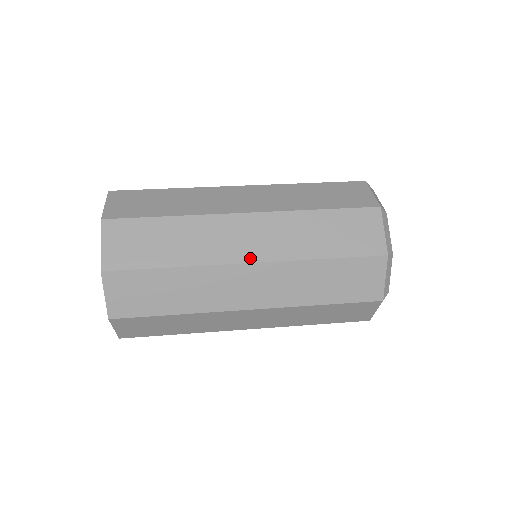
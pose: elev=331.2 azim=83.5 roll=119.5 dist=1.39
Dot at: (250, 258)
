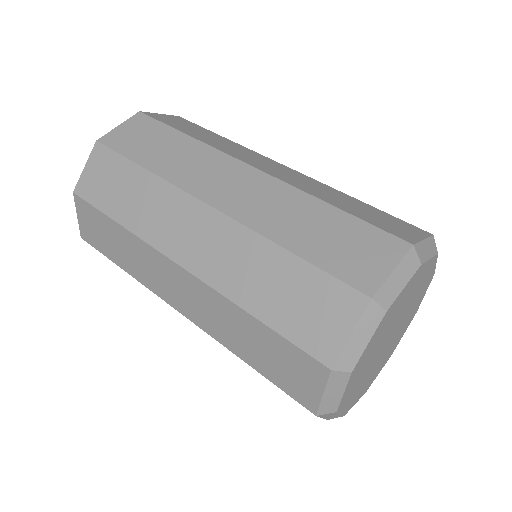
Dot at: (214, 201)
